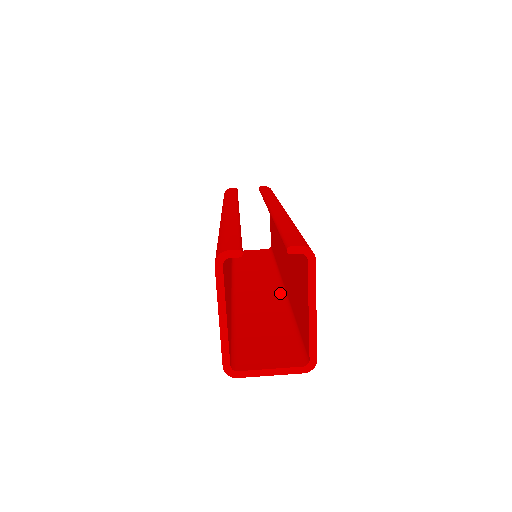
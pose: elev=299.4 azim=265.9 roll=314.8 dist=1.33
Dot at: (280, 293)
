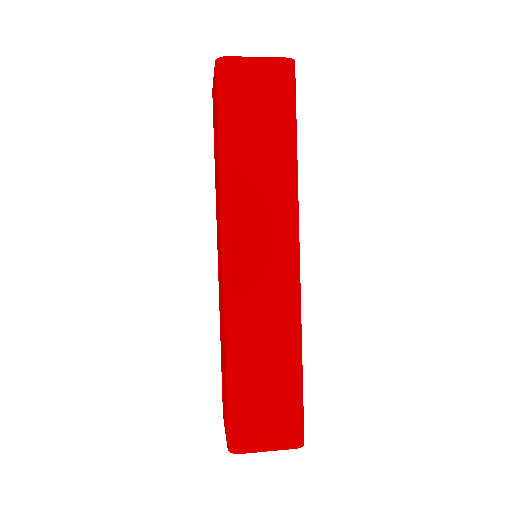
Dot at: (287, 238)
